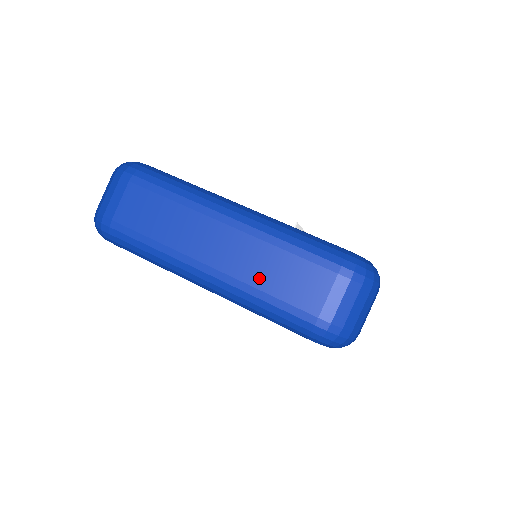
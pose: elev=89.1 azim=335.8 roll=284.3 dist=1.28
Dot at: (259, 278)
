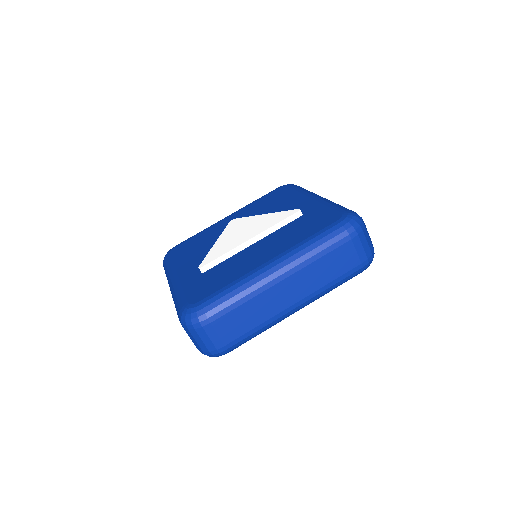
Dot at: occluded
